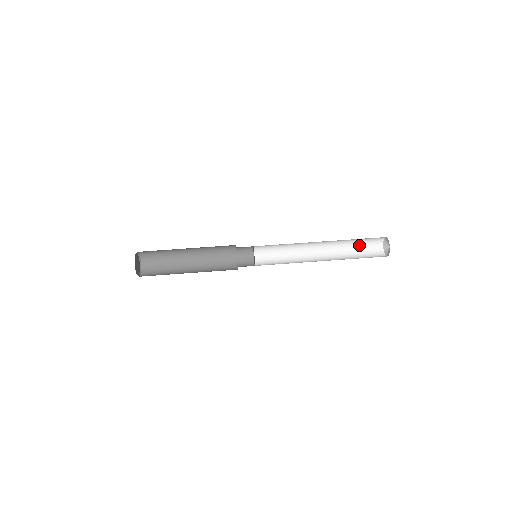
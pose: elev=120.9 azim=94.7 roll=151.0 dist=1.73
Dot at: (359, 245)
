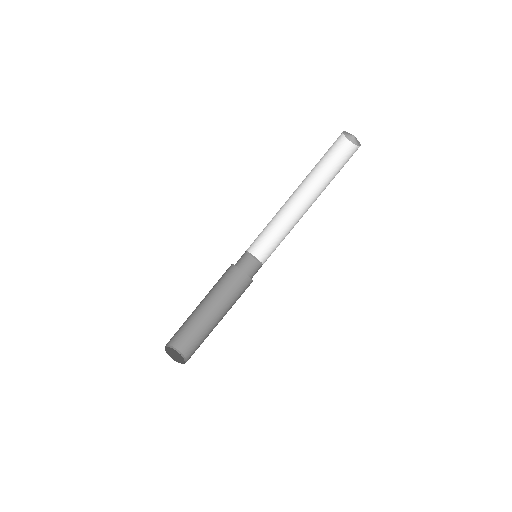
Dot at: (332, 164)
